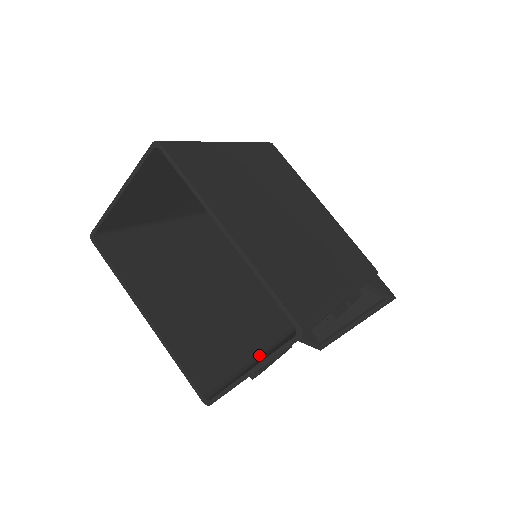
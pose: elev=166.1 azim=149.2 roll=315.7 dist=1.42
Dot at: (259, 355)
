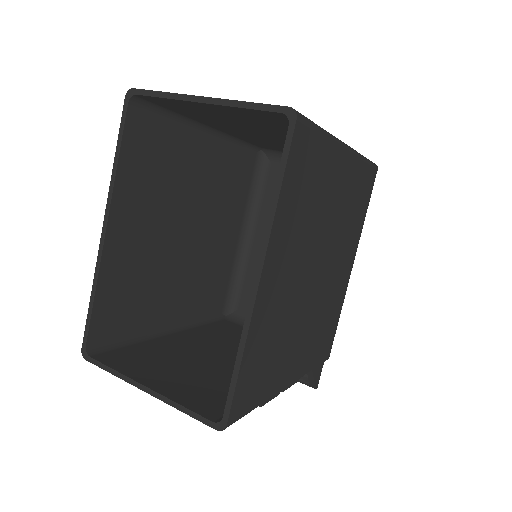
Dot at: (170, 327)
